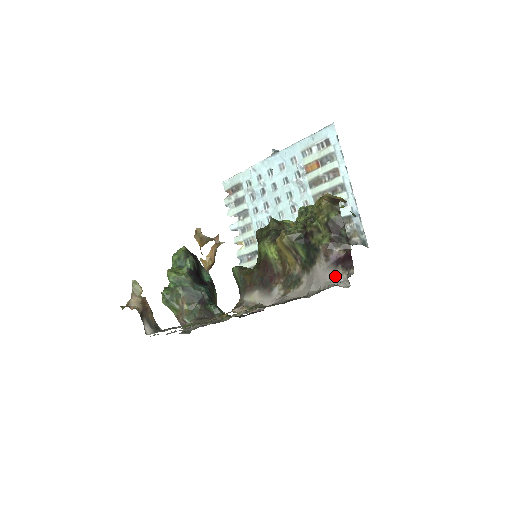
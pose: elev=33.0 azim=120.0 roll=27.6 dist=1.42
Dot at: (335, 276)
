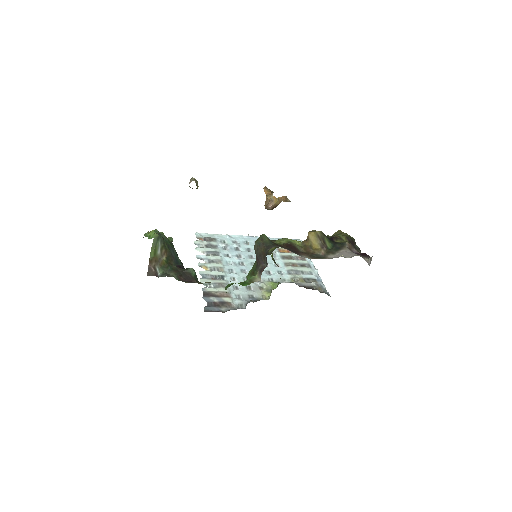
Dot at: (360, 256)
